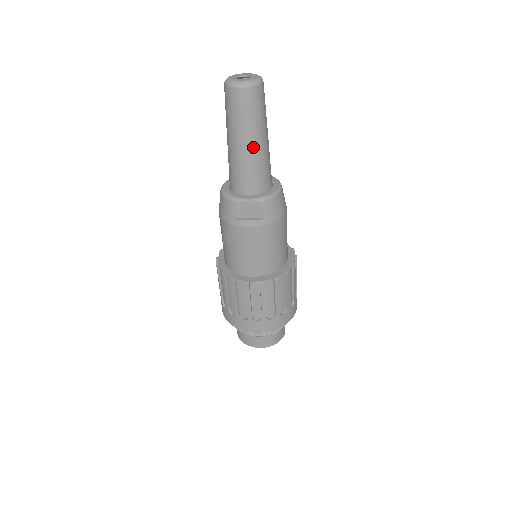
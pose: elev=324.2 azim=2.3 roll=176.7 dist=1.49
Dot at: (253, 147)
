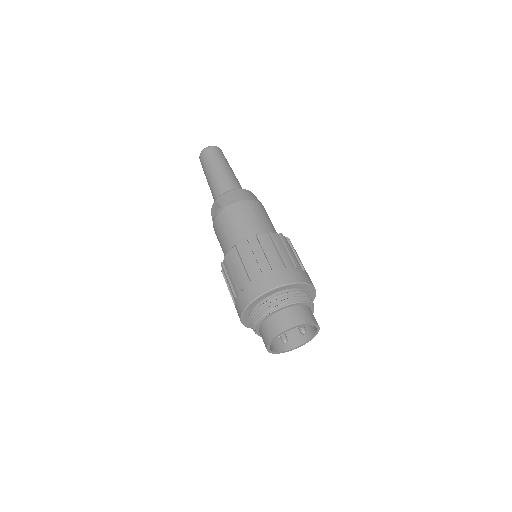
Dot at: (211, 177)
